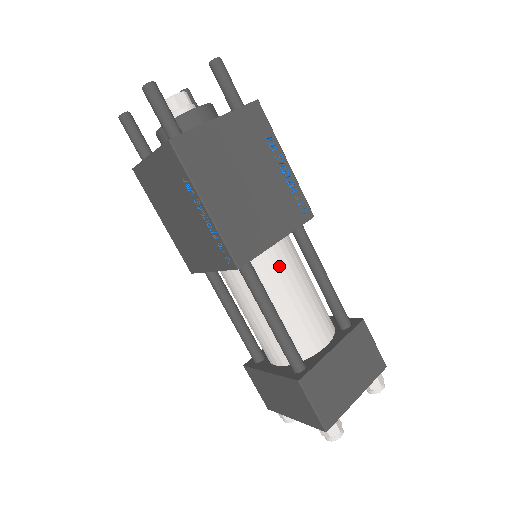
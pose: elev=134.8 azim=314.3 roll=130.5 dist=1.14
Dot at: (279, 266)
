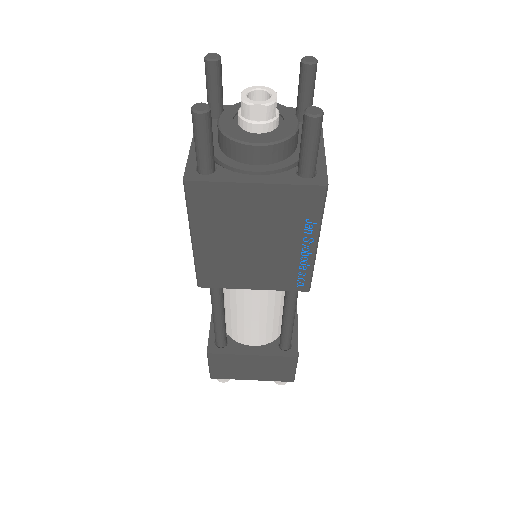
Dot at: (249, 294)
